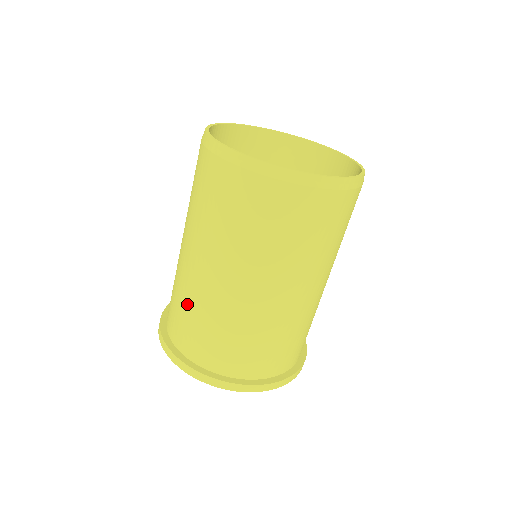
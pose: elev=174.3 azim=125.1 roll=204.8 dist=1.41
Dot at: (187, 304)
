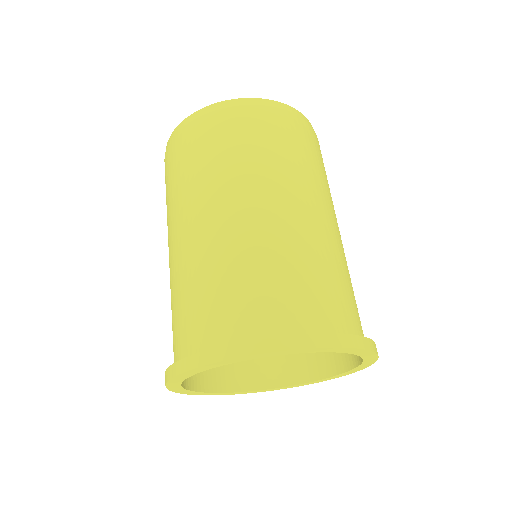
Dot at: (198, 279)
